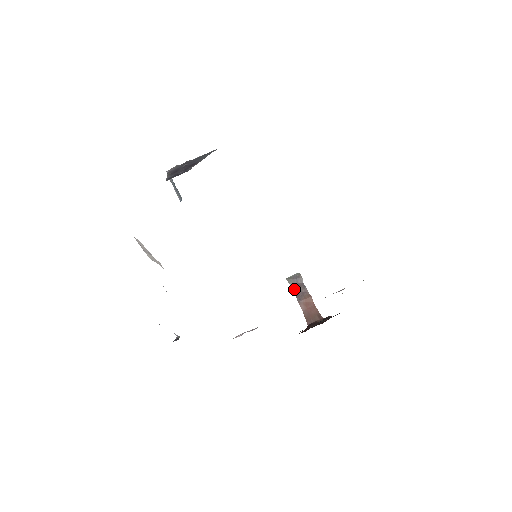
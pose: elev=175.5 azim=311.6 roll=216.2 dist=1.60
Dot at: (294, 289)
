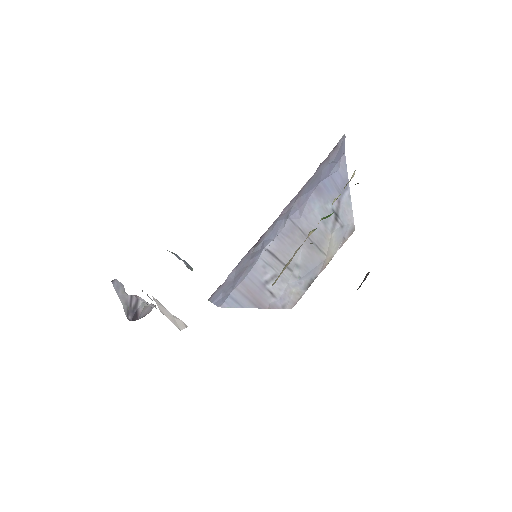
Dot at: occluded
